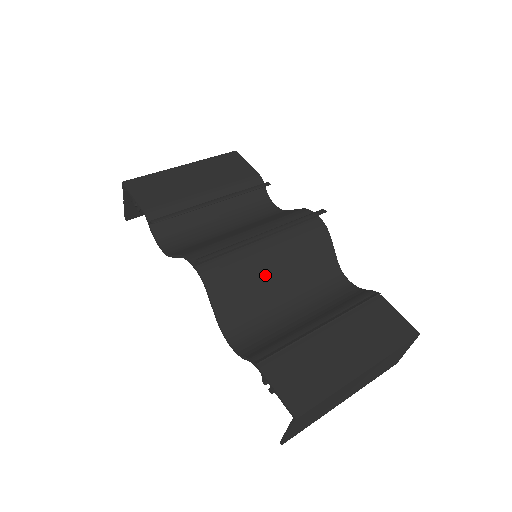
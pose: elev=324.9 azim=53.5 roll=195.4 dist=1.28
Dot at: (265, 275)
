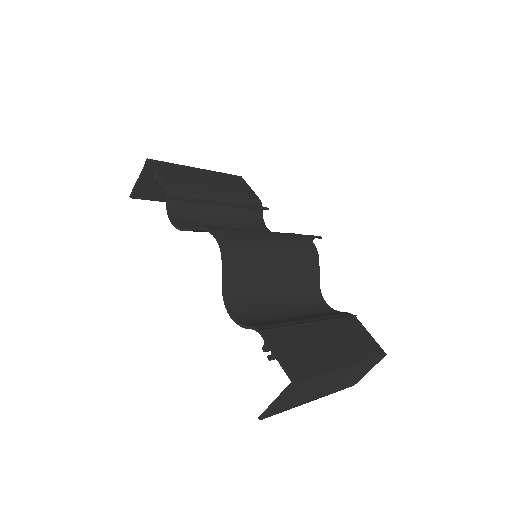
Dot at: (268, 269)
